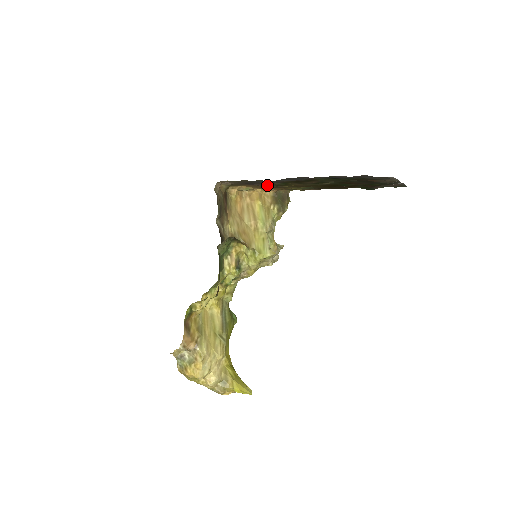
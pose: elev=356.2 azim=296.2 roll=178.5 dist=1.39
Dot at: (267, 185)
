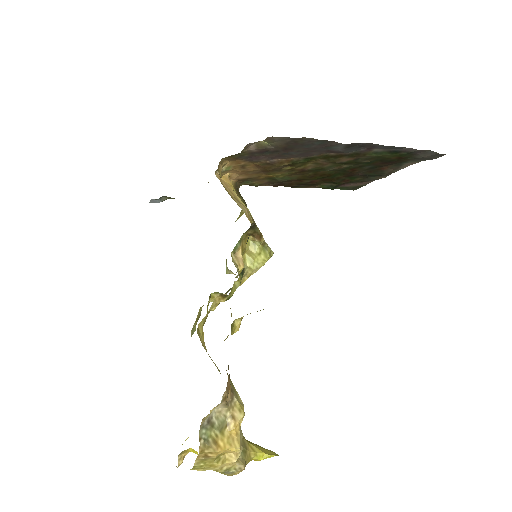
Dot at: (277, 161)
